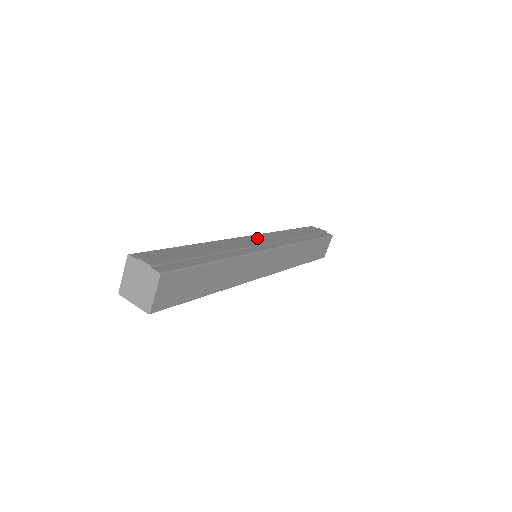
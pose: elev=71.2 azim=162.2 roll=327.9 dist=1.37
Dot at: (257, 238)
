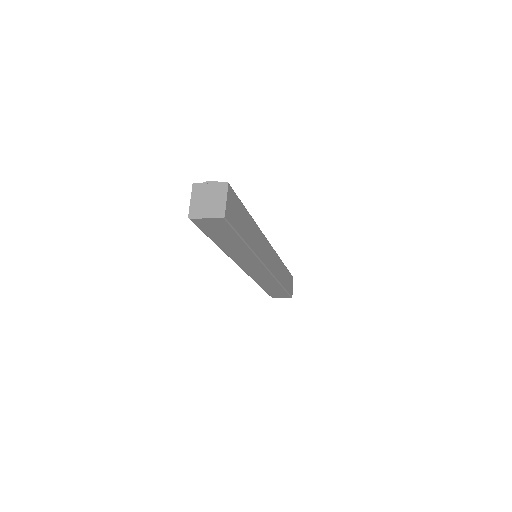
Dot at: occluded
